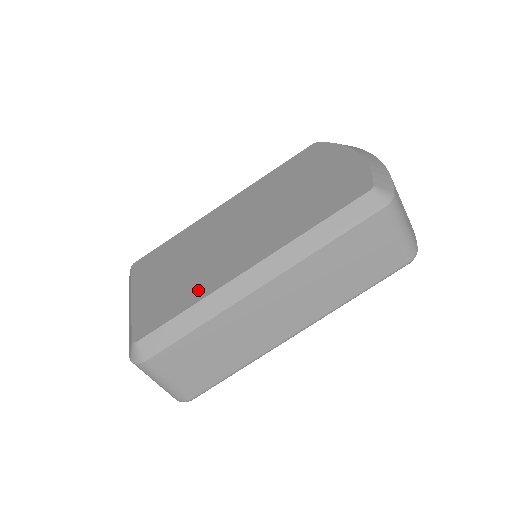
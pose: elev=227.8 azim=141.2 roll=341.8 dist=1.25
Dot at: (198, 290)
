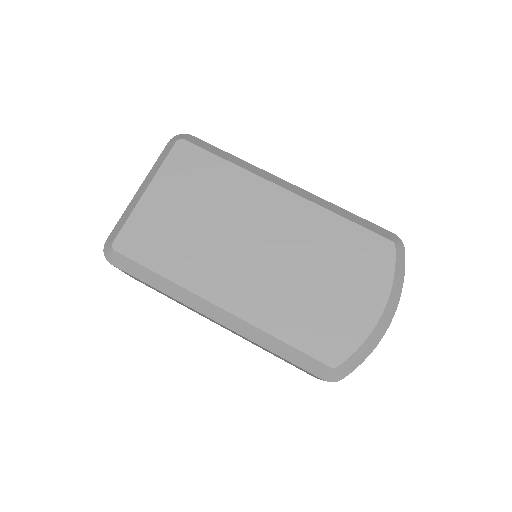
Dot at: (180, 268)
